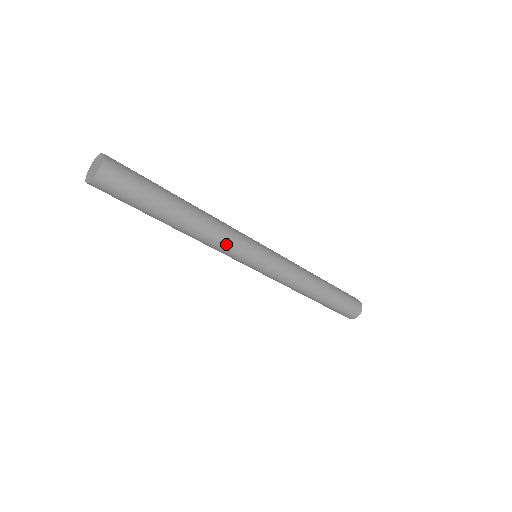
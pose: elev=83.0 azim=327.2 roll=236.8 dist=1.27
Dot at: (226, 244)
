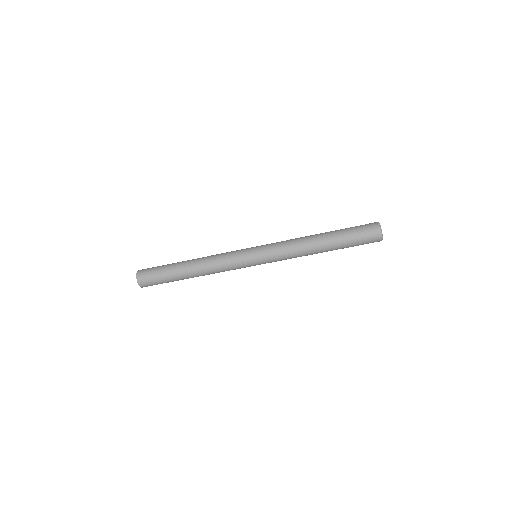
Dot at: (224, 268)
